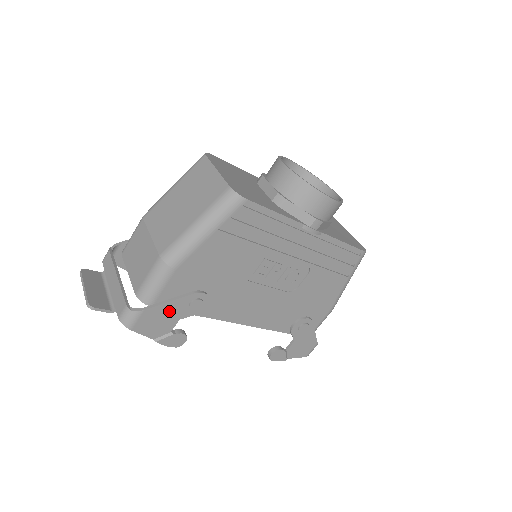
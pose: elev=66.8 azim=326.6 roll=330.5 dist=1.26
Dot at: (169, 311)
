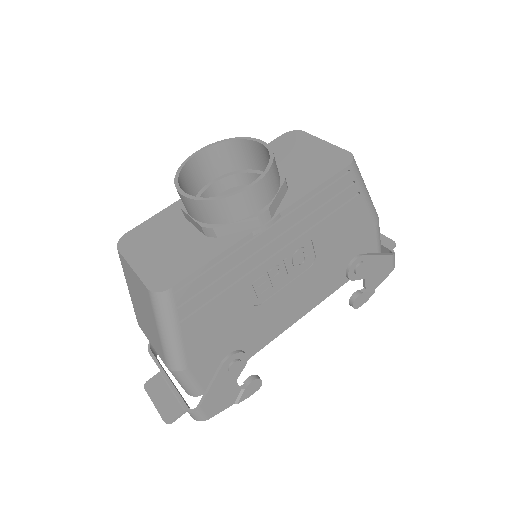
Dot at: (220, 388)
